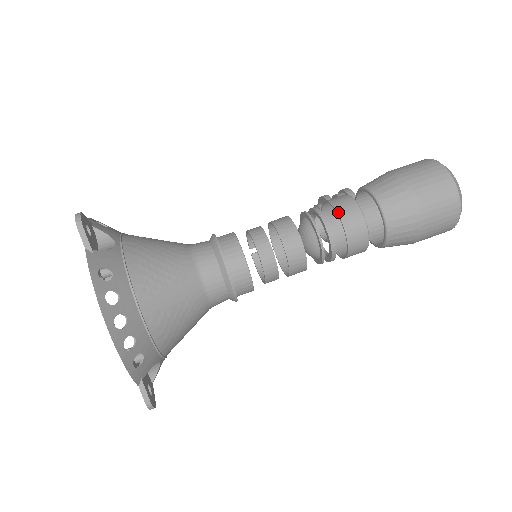
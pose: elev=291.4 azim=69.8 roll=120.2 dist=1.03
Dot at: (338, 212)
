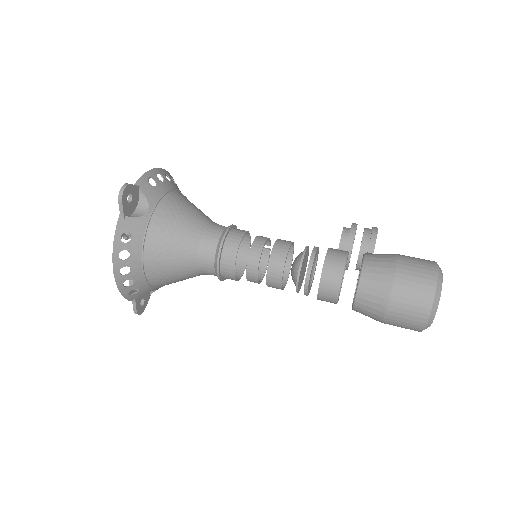
Dot at: (323, 272)
